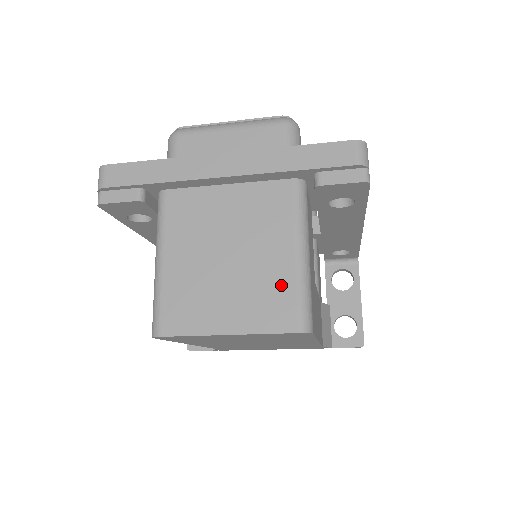
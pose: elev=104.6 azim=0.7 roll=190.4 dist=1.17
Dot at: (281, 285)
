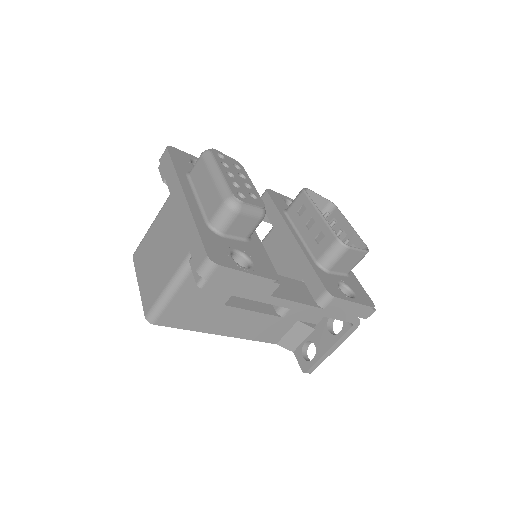
Dot at: (157, 289)
